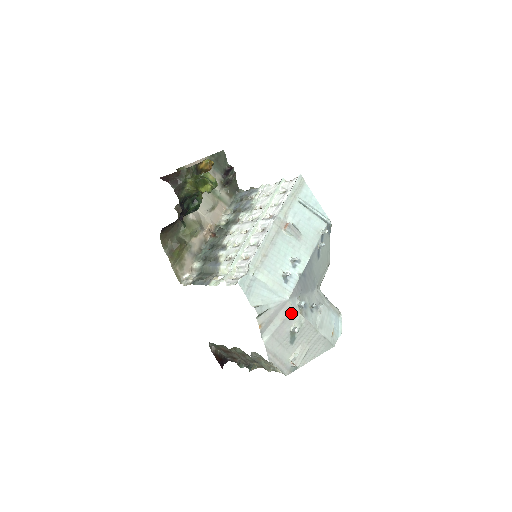
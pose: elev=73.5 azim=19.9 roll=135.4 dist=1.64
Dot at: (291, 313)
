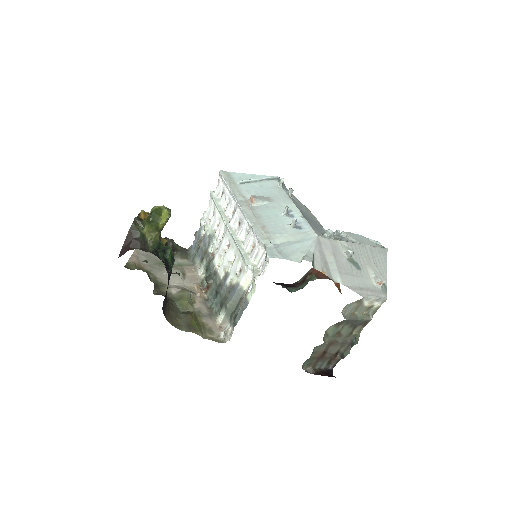
Dot at: (331, 245)
